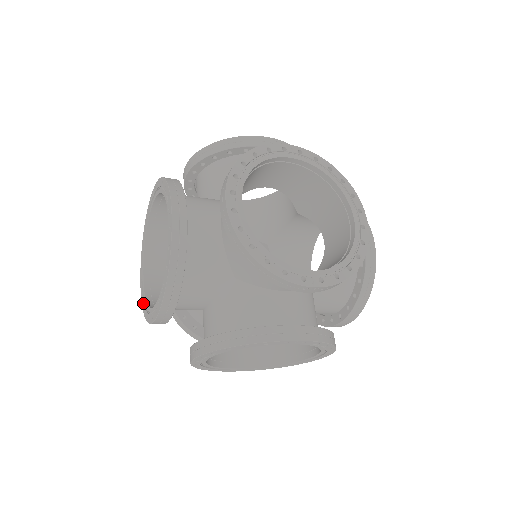
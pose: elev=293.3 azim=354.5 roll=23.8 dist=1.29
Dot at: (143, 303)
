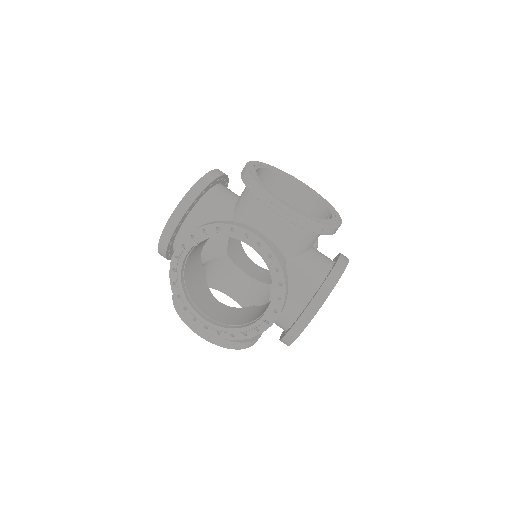
Dot at: occluded
